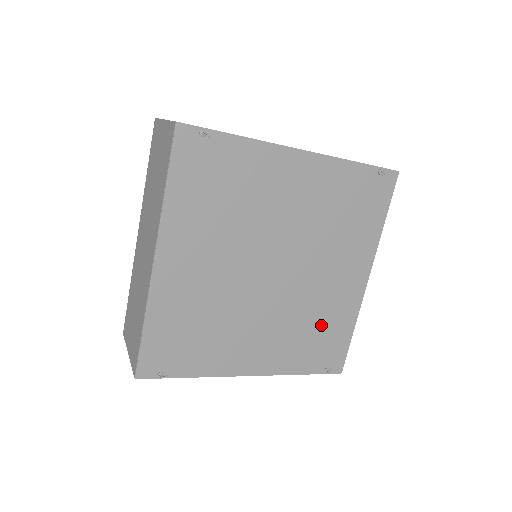
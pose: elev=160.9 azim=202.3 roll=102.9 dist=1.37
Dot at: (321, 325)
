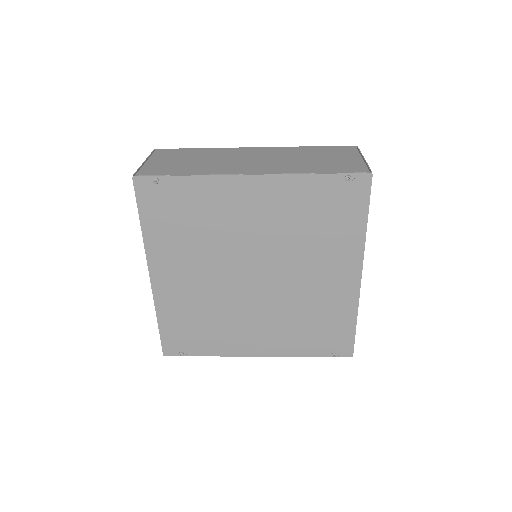
Dot at: (318, 318)
